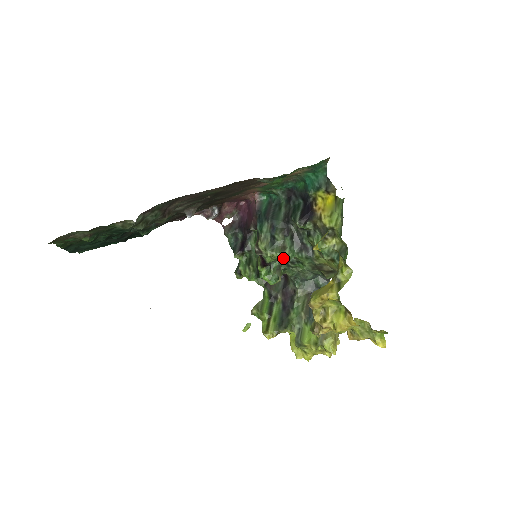
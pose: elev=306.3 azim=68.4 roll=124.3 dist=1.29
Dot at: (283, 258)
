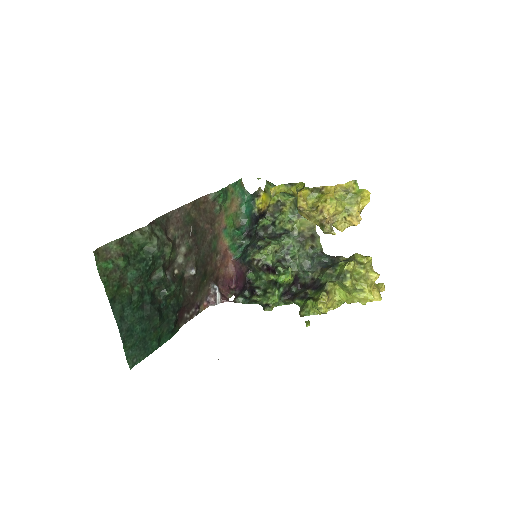
Dot at: (274, 246)
